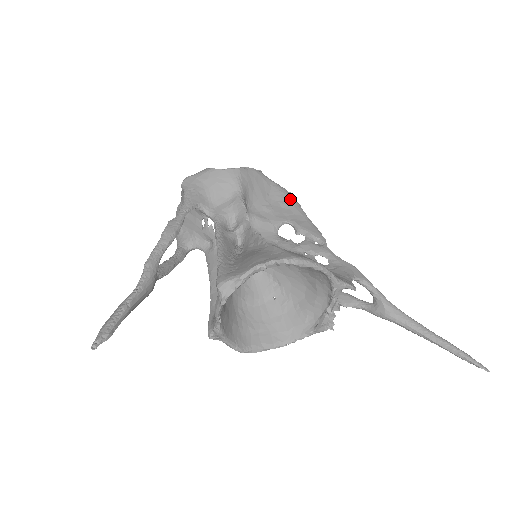
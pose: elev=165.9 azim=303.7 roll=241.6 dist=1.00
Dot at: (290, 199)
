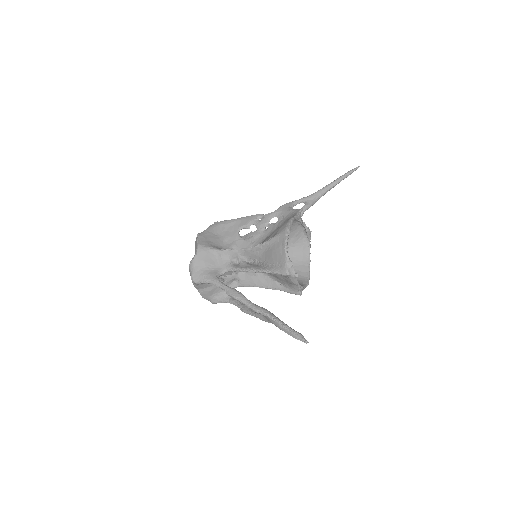
Dot at: (221, 224)
